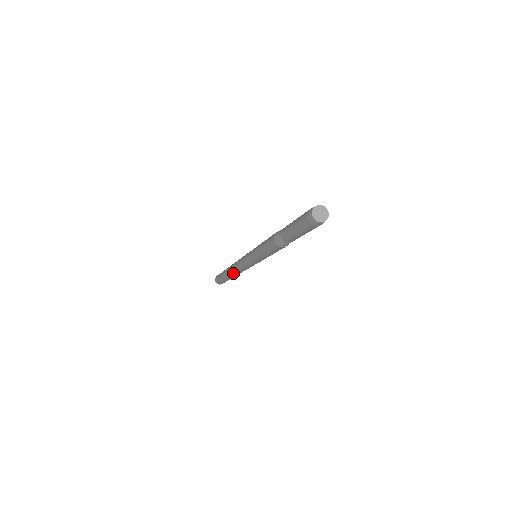
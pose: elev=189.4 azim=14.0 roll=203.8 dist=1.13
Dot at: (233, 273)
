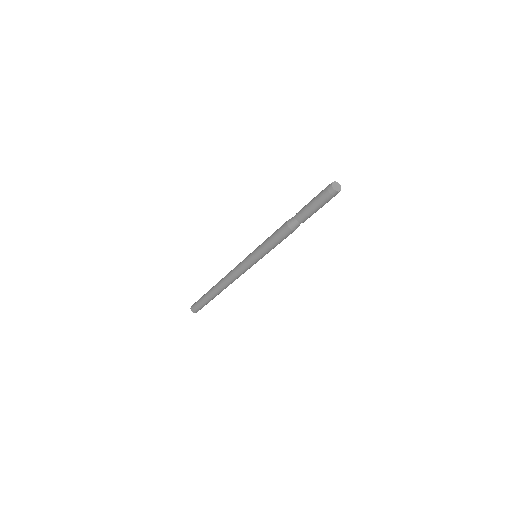
Dot at: (221, 284)
